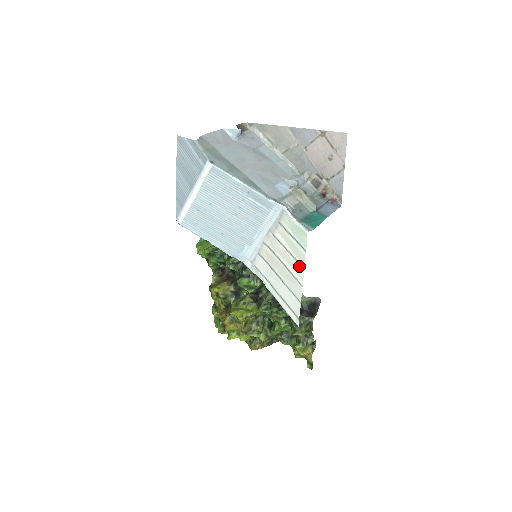
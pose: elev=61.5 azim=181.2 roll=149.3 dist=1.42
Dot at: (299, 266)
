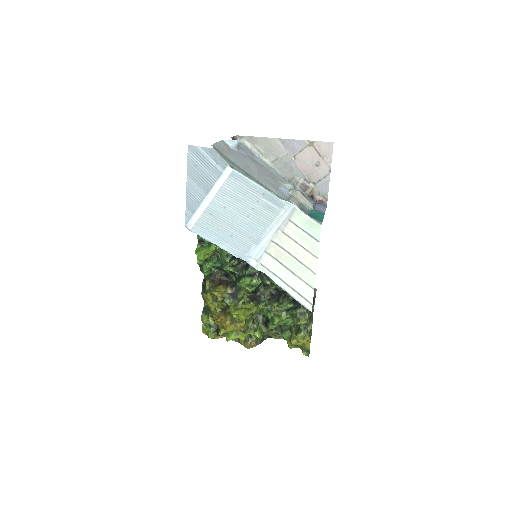
Dot at: (312, 256)
